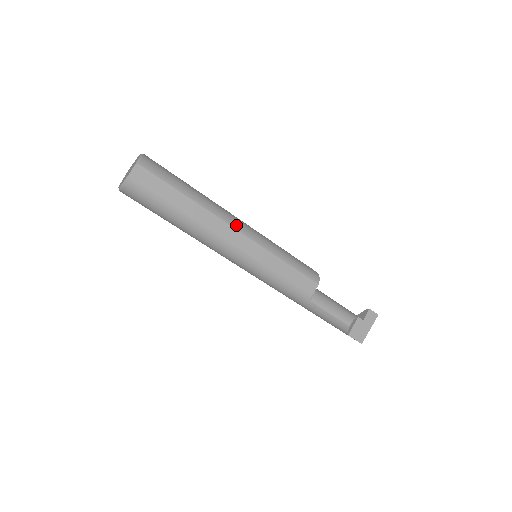
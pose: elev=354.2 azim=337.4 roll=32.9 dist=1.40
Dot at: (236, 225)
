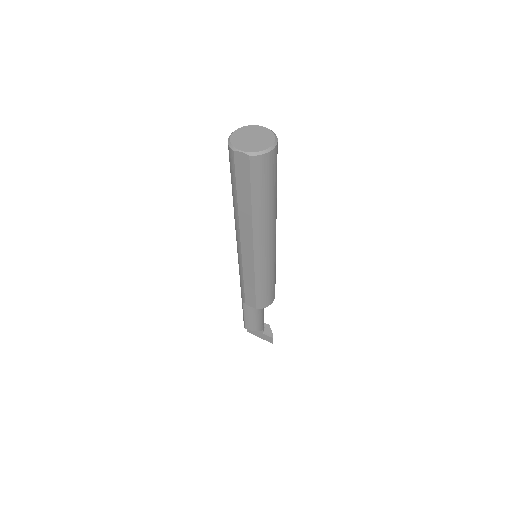
Dot at: (258, 245)
